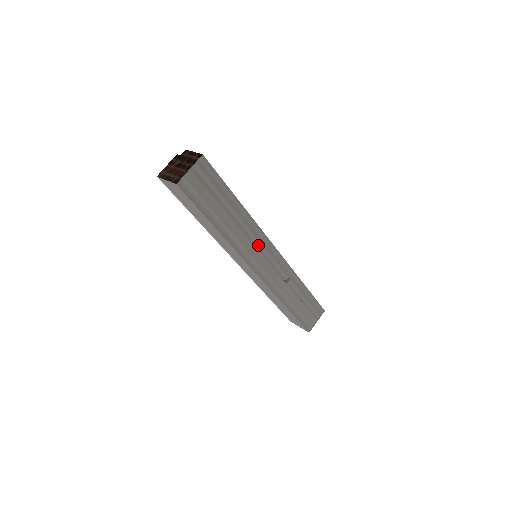
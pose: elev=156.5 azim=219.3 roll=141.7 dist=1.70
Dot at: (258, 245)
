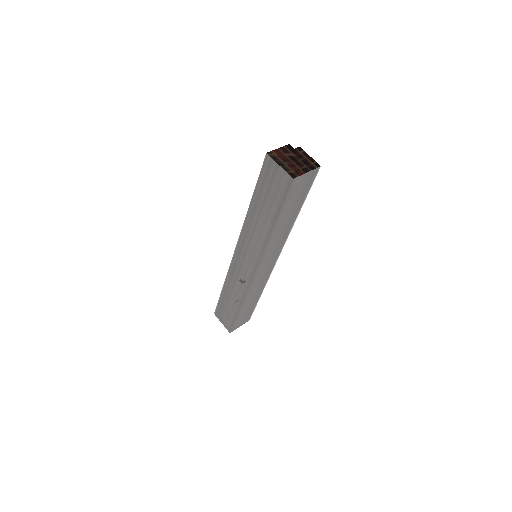
Dot at: (274, 252)
